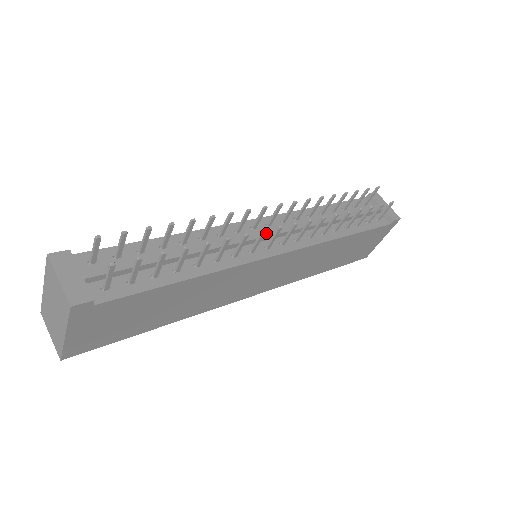
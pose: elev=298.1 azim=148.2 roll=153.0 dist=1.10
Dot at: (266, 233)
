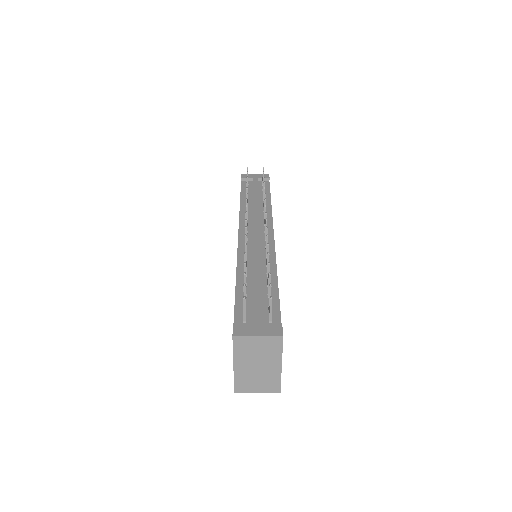
Dot at: (257, 234)
